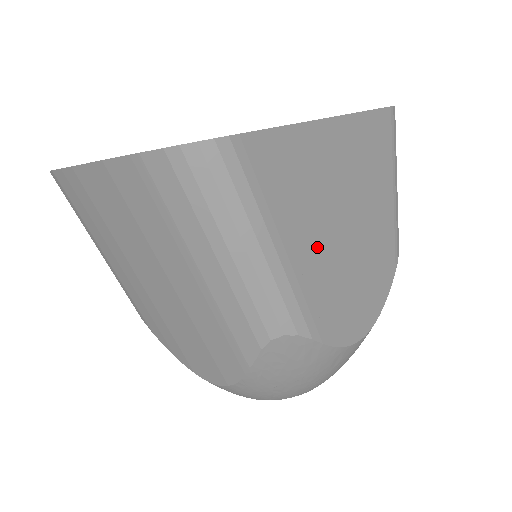
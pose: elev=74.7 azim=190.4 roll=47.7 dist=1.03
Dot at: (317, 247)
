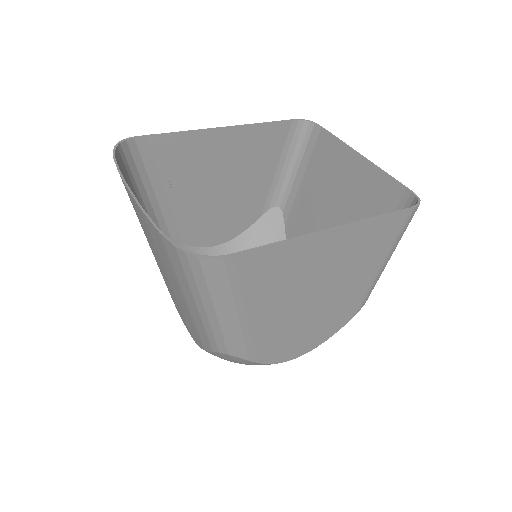
Dot at: (278, 312)
